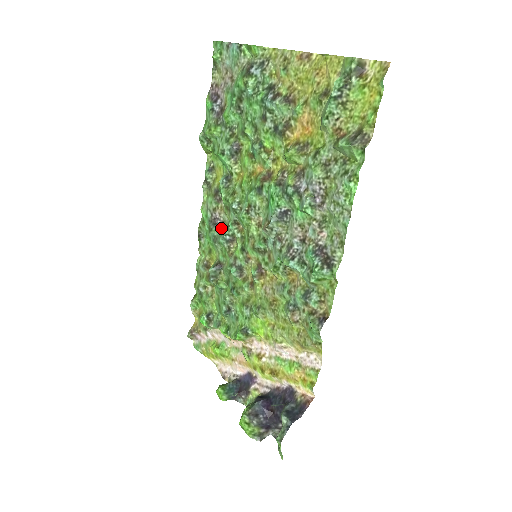
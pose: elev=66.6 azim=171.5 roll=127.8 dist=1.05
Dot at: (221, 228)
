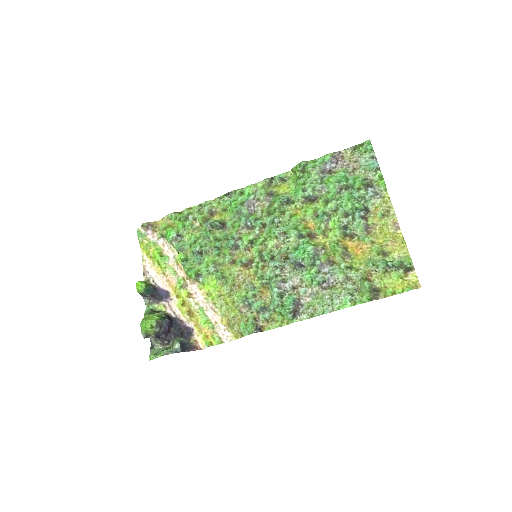
Dot at: (250, 212)
